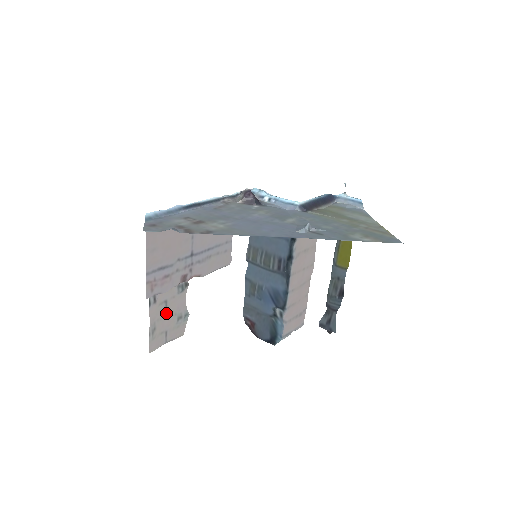
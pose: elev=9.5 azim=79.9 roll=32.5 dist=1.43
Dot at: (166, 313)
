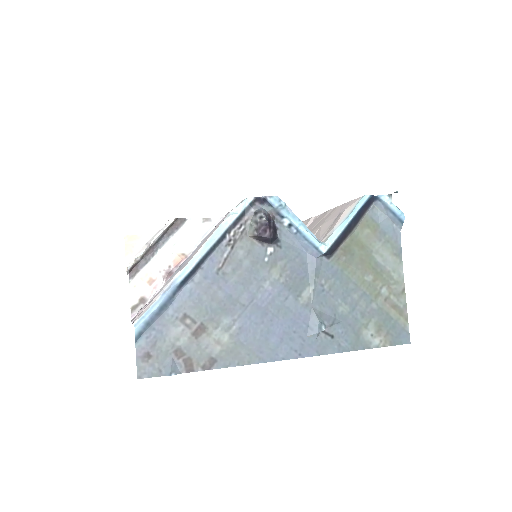
Dot at: occluded
